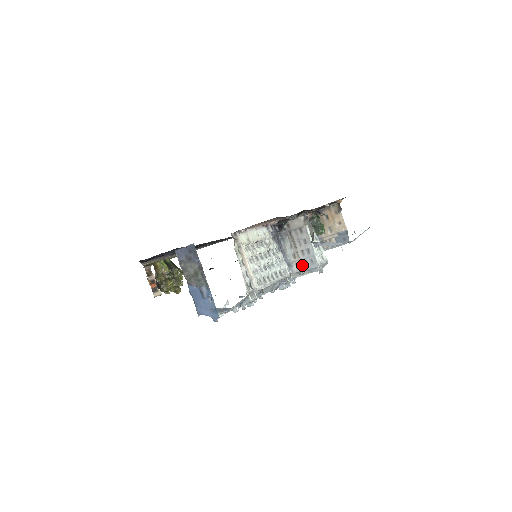
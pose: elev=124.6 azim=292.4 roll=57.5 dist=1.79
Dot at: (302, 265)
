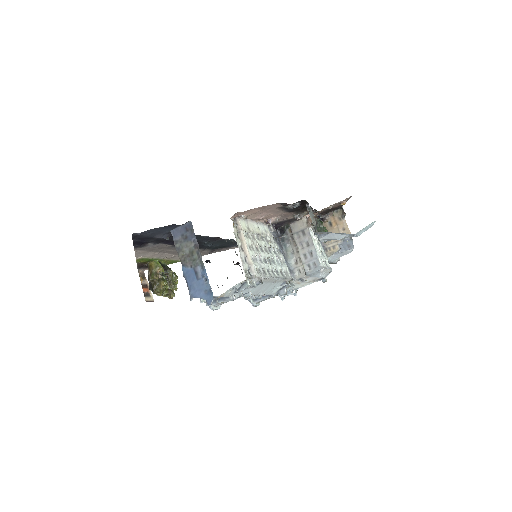
Dot at: occluded
